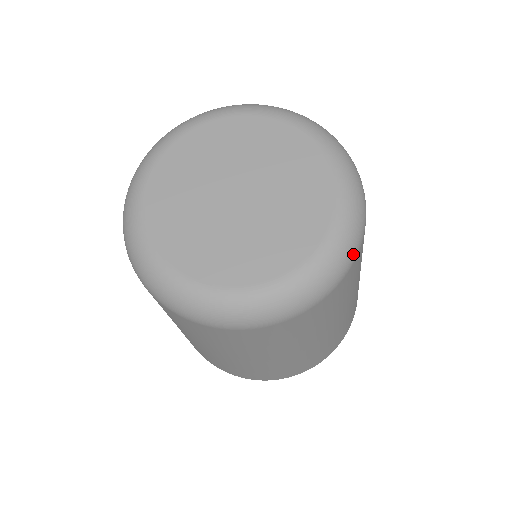
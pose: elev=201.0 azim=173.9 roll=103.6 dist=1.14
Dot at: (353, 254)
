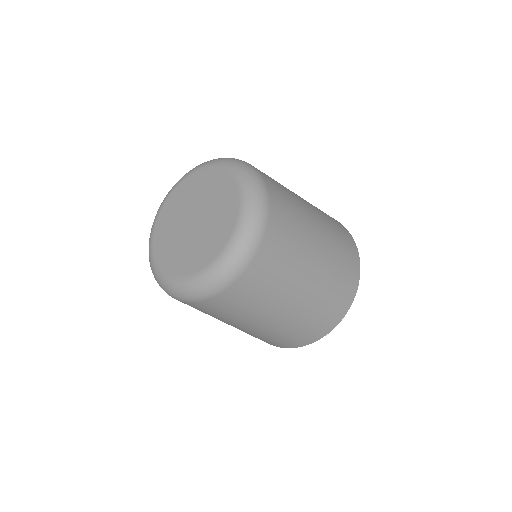
Dot at: (255, 172)
